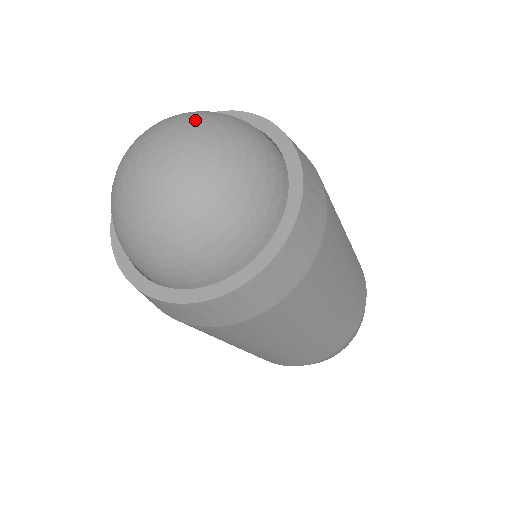
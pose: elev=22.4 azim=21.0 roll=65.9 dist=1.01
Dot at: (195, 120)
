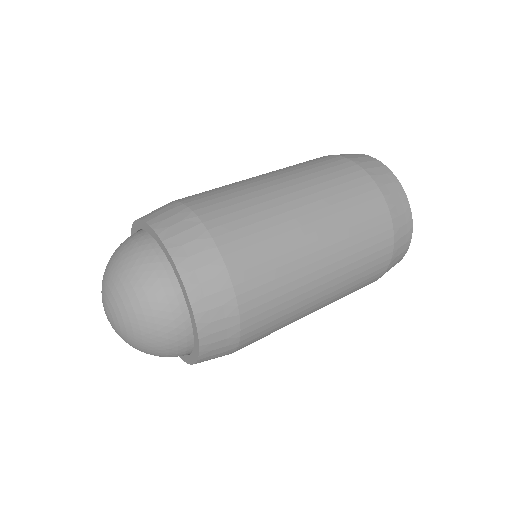
Dot at: (106, 278)
